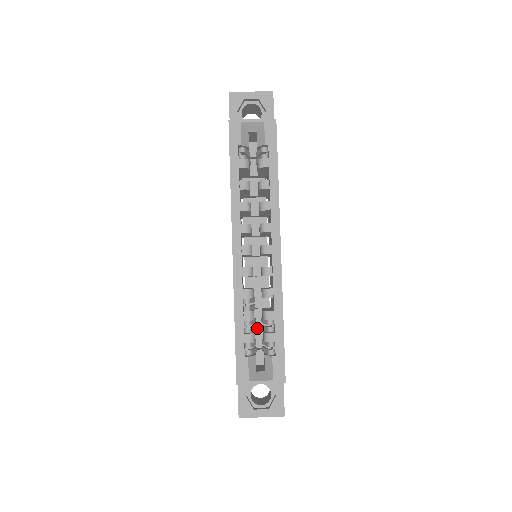
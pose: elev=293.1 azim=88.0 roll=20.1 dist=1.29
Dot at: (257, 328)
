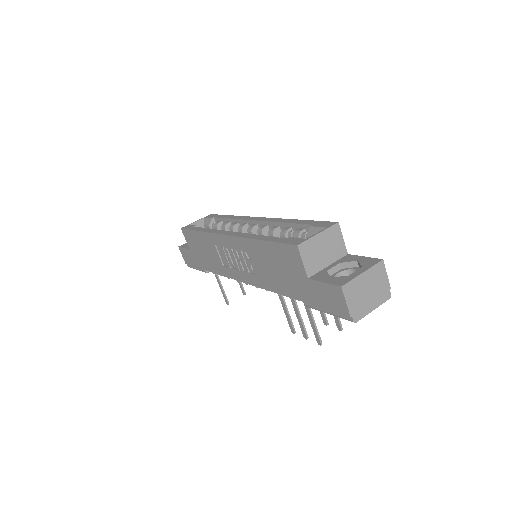
Dot at: occluded
